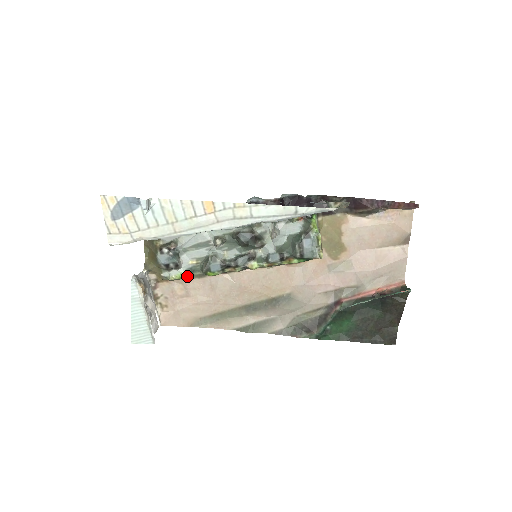
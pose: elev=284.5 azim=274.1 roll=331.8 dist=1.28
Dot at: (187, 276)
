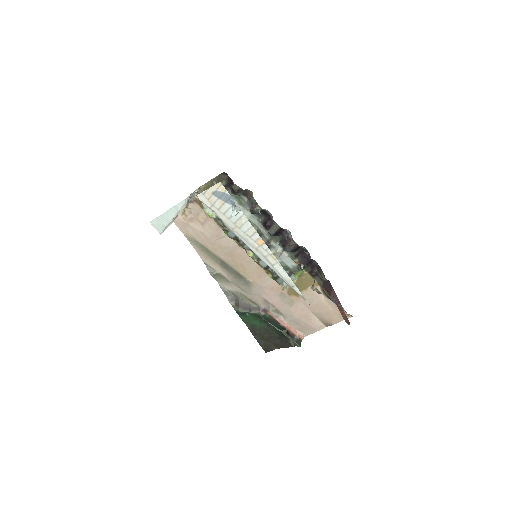
Dot at: (213, 218)
